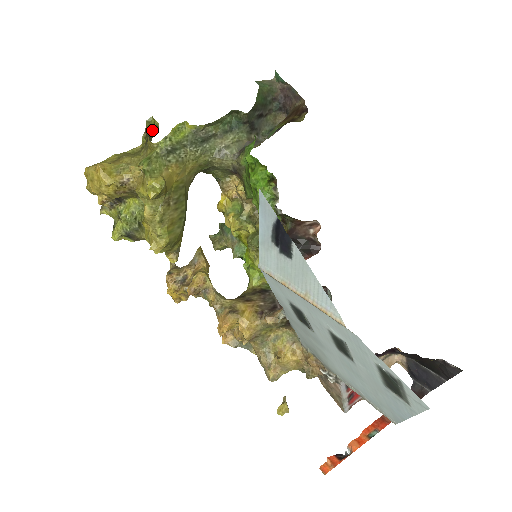
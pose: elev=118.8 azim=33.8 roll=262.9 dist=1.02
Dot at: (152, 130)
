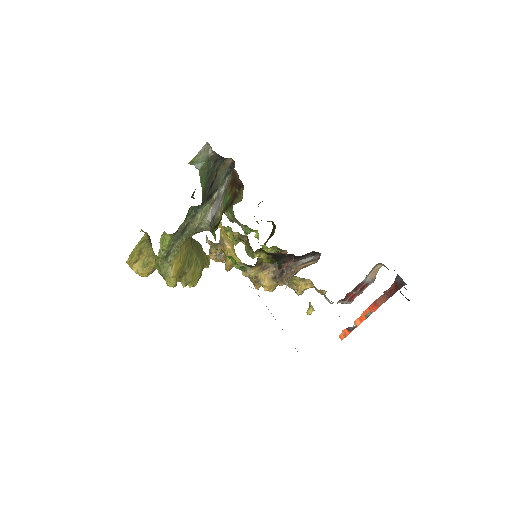
Dot at: occluded
